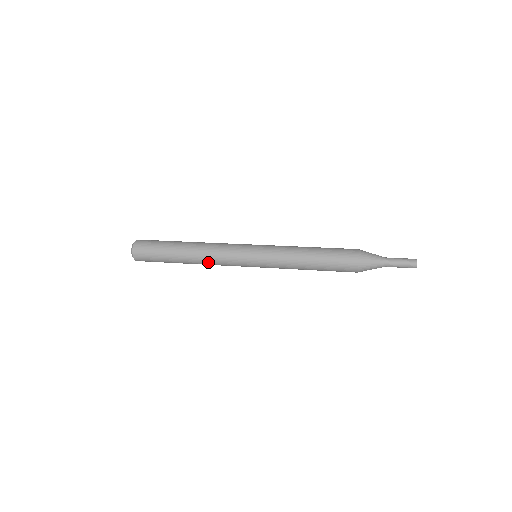
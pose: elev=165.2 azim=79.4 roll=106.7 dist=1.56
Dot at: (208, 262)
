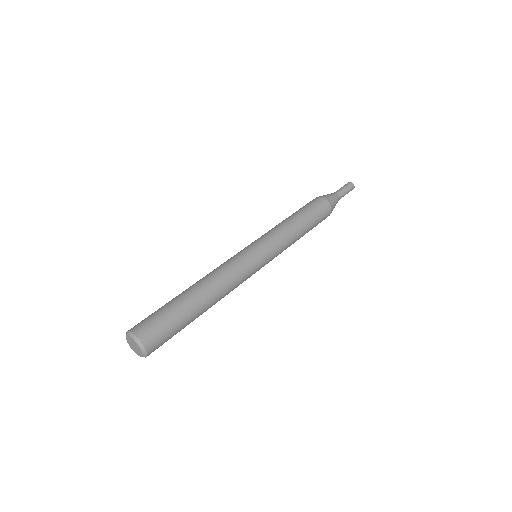
Dot at: occluded
